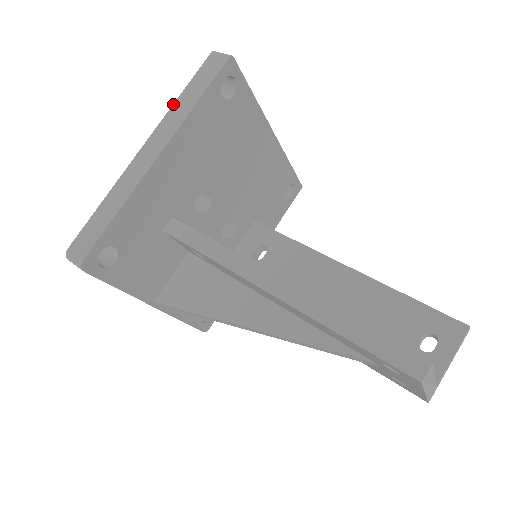
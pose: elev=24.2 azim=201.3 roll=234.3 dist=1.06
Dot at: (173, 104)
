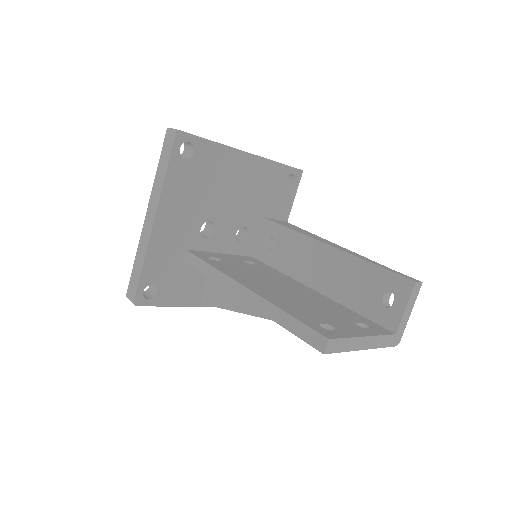
Dot at: (155, 178)
